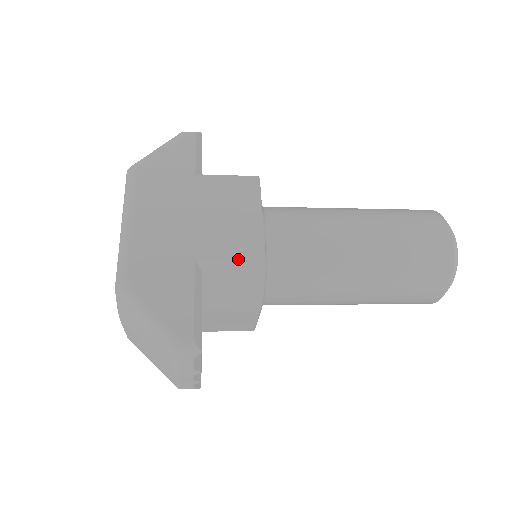
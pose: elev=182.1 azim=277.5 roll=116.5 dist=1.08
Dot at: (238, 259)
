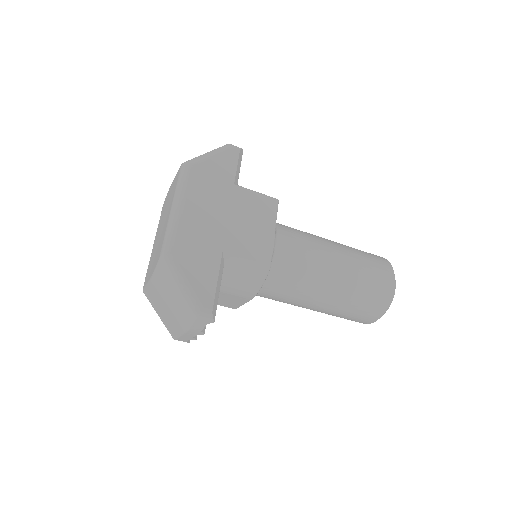
Dot at: (252, 261)
